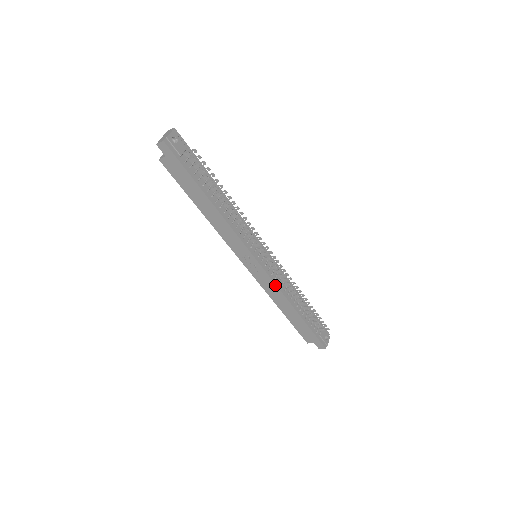
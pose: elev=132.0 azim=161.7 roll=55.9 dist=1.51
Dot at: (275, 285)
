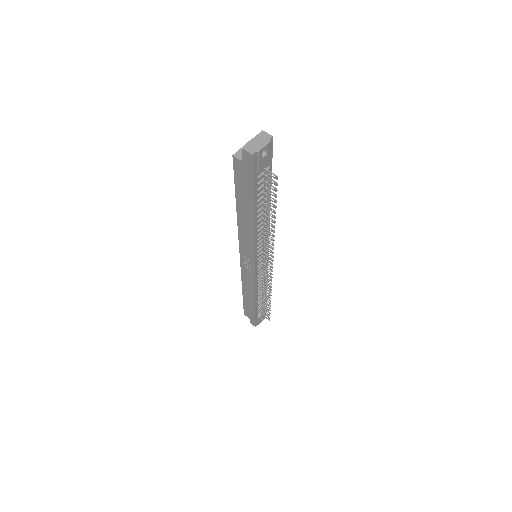
Dot at: (254, 284)
